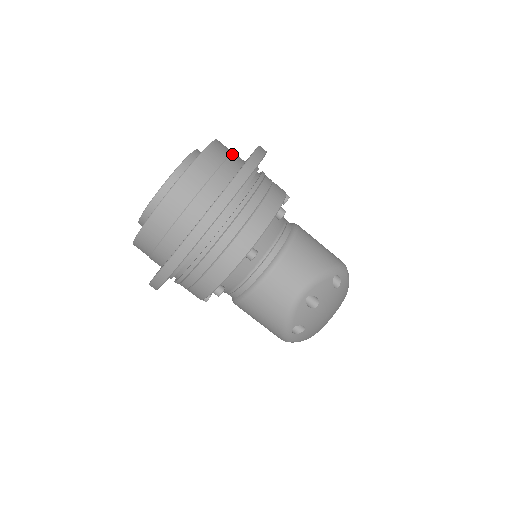
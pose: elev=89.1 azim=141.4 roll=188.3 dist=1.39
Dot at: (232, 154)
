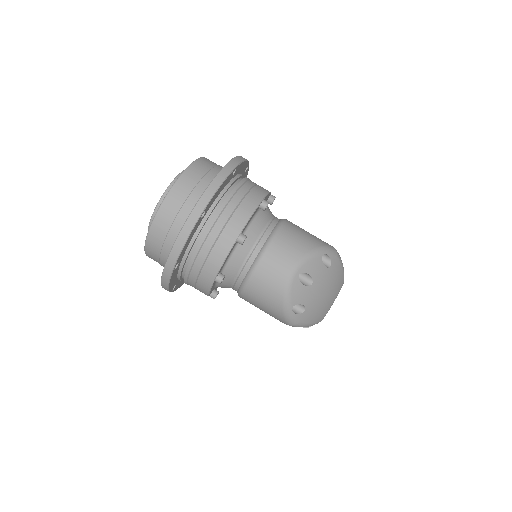
Dot at: (218, 165)
